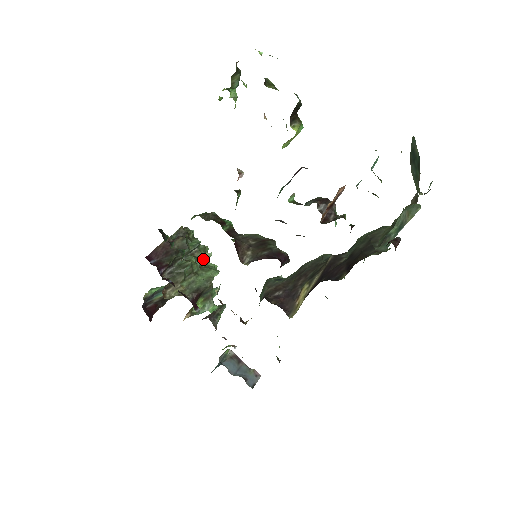
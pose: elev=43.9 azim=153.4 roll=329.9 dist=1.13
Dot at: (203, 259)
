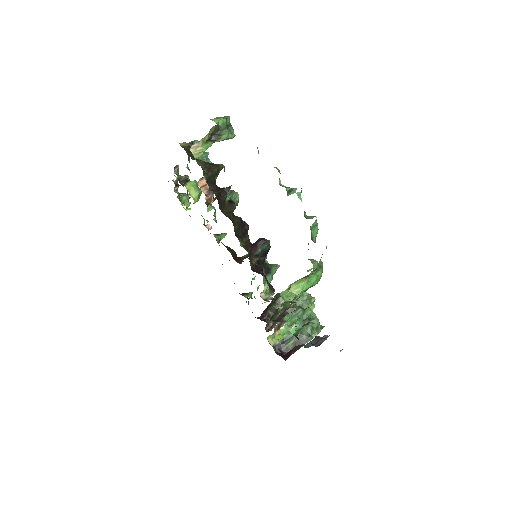
Dot at: occluded
